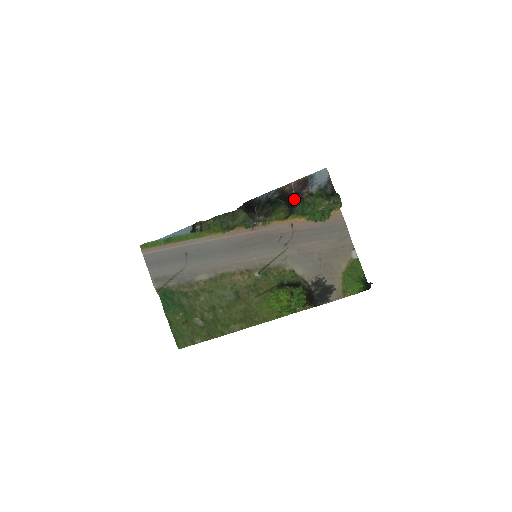
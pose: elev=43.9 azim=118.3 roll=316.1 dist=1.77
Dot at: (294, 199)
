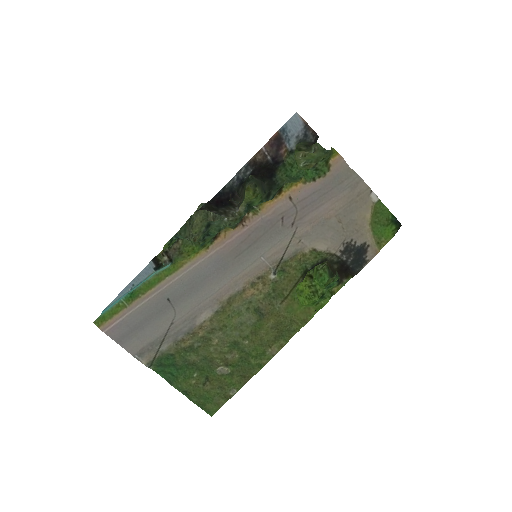
Dot at: (272, 167)
